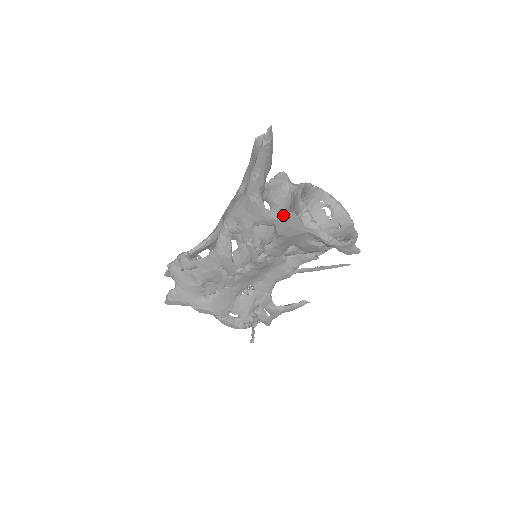
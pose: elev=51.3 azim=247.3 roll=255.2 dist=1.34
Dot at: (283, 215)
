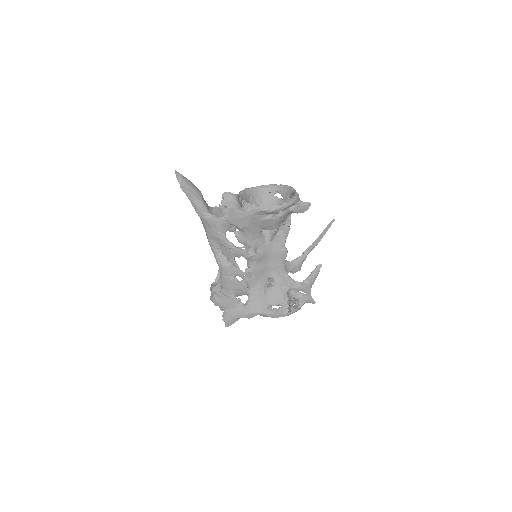
Dot at: (228, 214)
